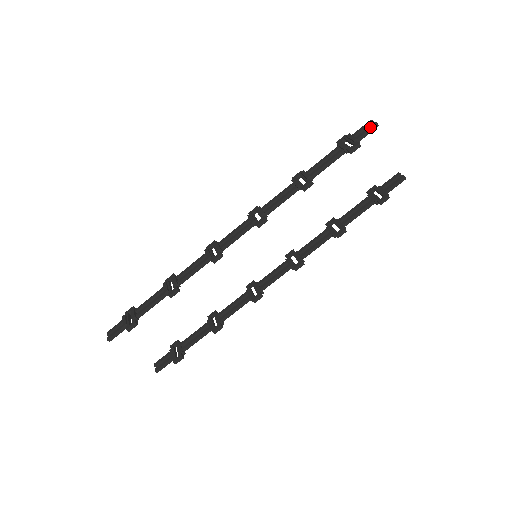
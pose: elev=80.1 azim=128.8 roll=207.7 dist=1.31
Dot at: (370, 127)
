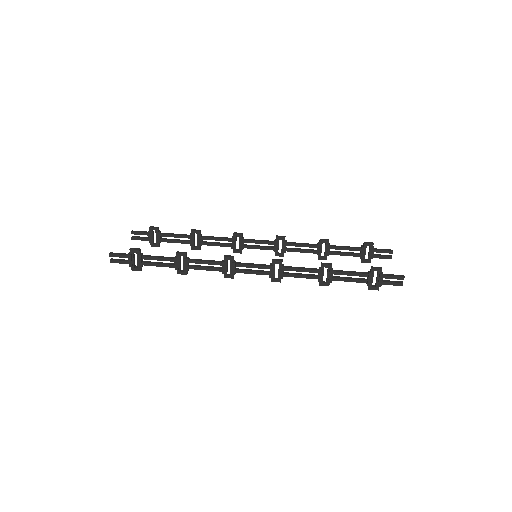
Dot at: (387, 250)
